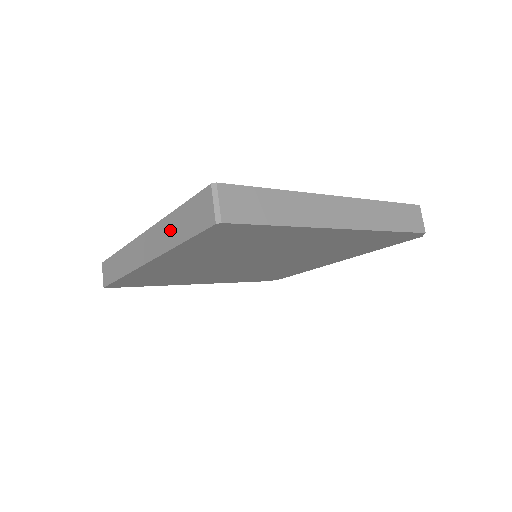
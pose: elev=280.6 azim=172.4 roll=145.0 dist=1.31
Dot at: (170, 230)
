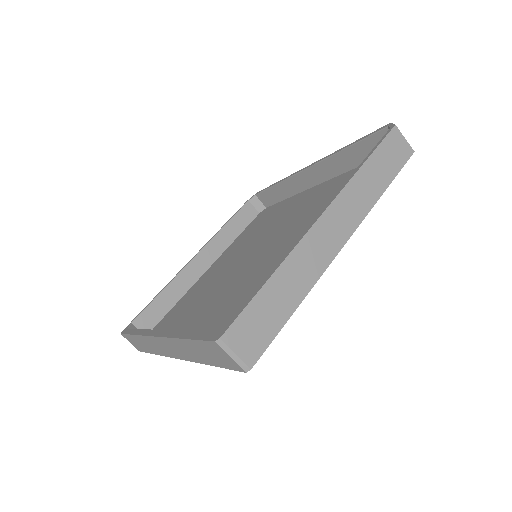
Dot at: (188, 351)
